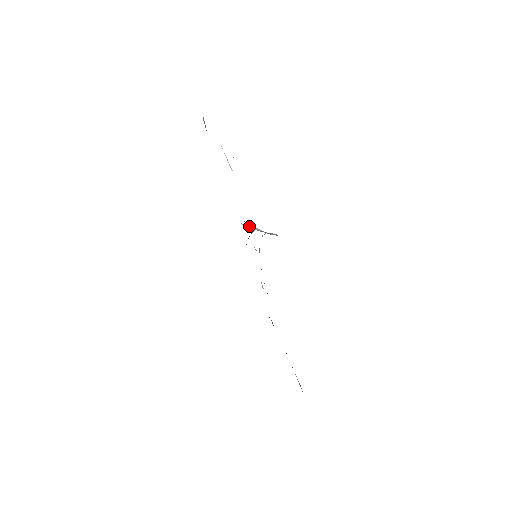
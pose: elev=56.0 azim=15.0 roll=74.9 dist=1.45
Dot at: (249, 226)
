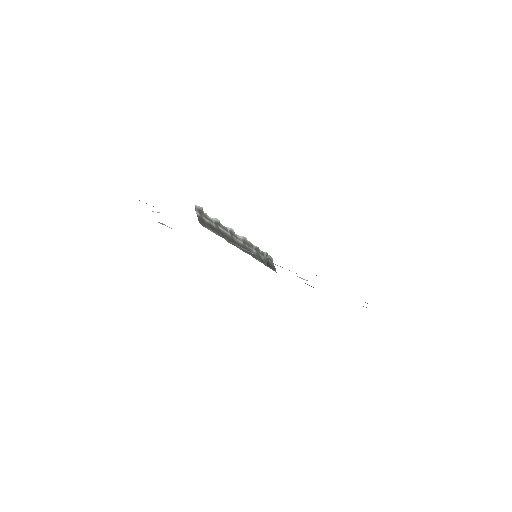
Dot at: occluded
